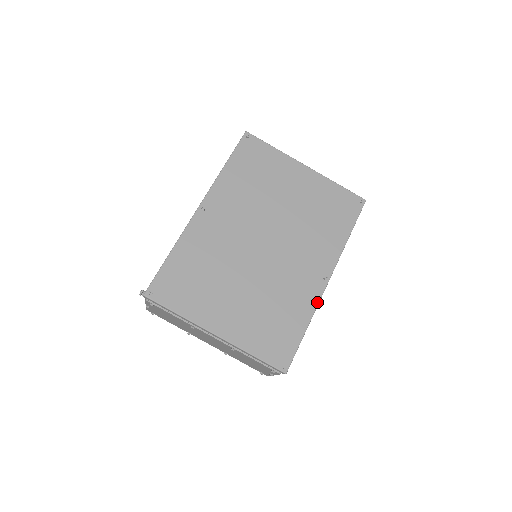
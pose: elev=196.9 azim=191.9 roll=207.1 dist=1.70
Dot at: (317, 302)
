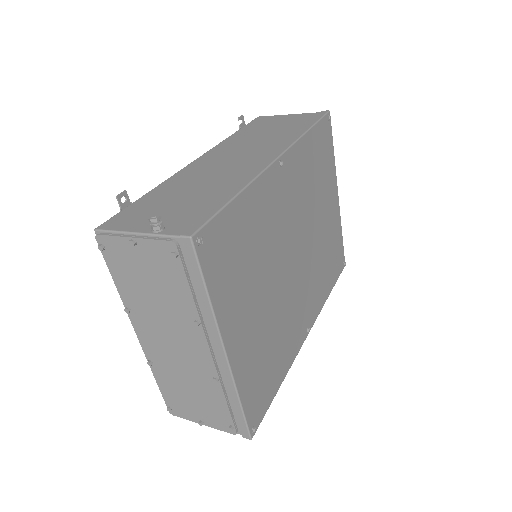
Dot at: occluded
